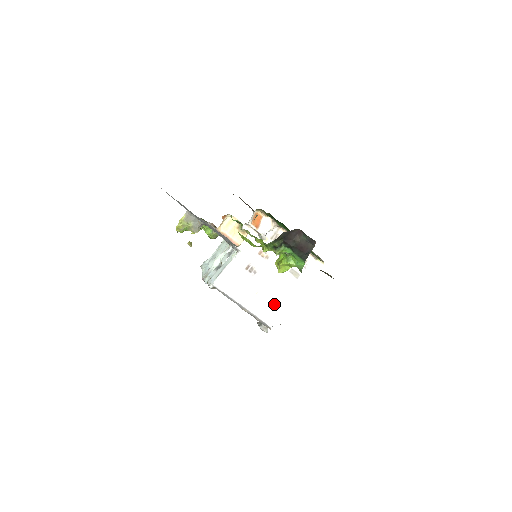
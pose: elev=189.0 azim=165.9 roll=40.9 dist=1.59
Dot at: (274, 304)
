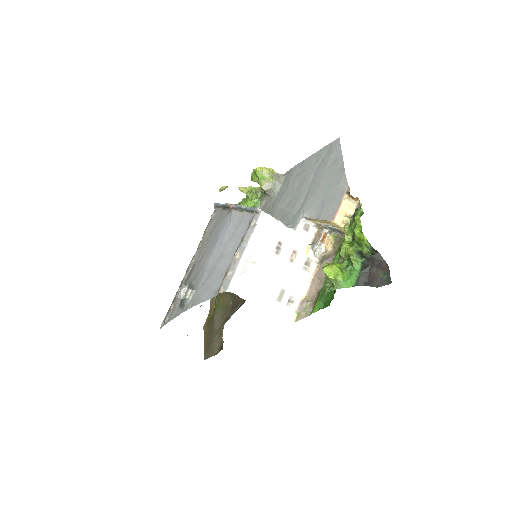
Dot at: (249, 286)
